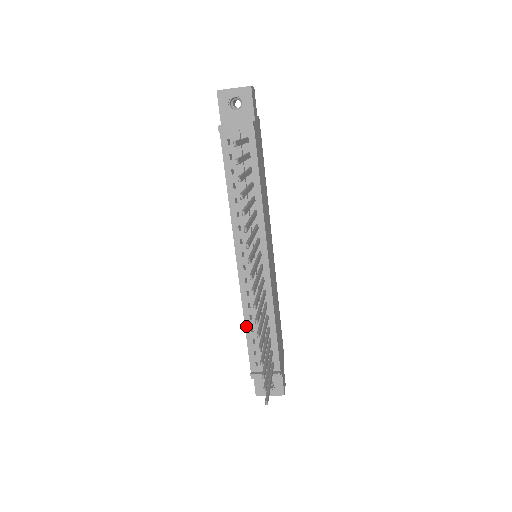
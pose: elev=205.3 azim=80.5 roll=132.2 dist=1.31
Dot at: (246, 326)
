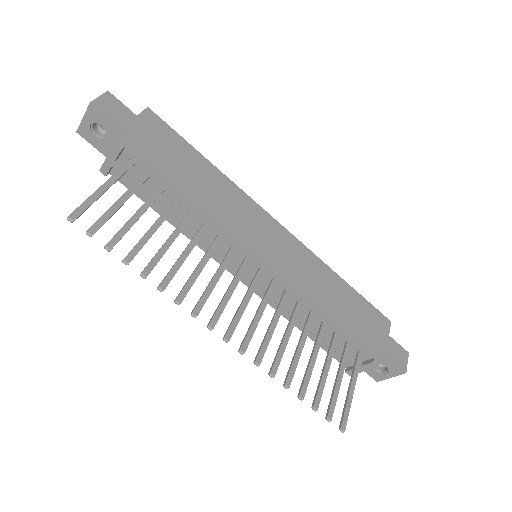
Dot at: (301, 330)
